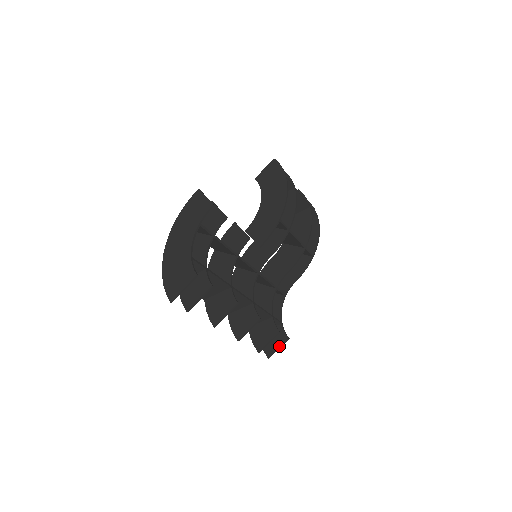
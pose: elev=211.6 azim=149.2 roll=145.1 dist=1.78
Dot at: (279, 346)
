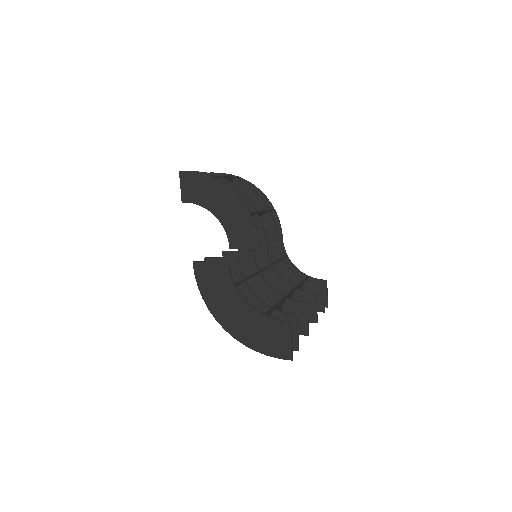
Dot at: (326, 292)
